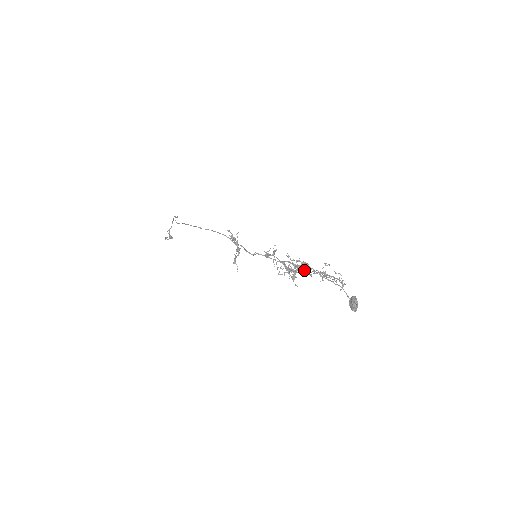
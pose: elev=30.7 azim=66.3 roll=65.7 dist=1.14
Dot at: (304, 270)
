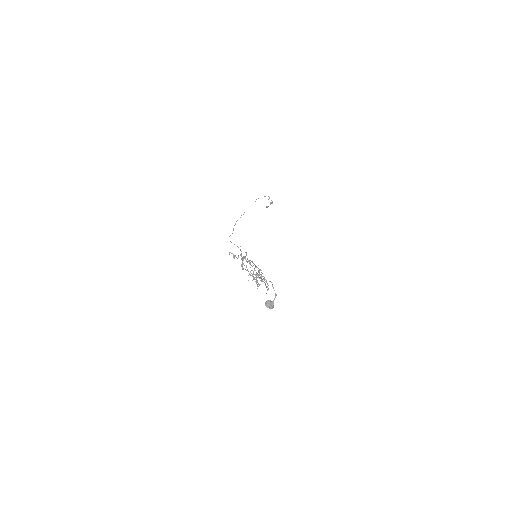
Dot at: occluded
